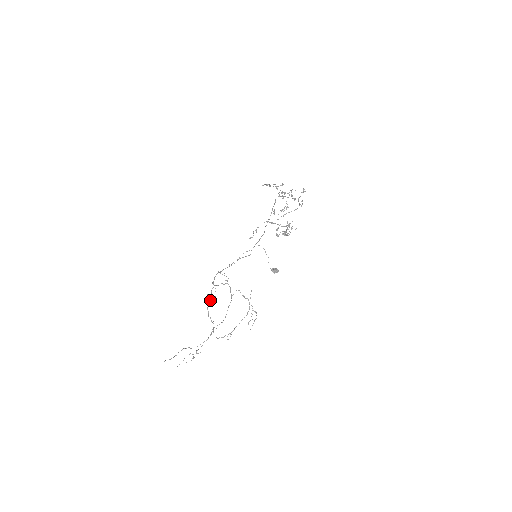
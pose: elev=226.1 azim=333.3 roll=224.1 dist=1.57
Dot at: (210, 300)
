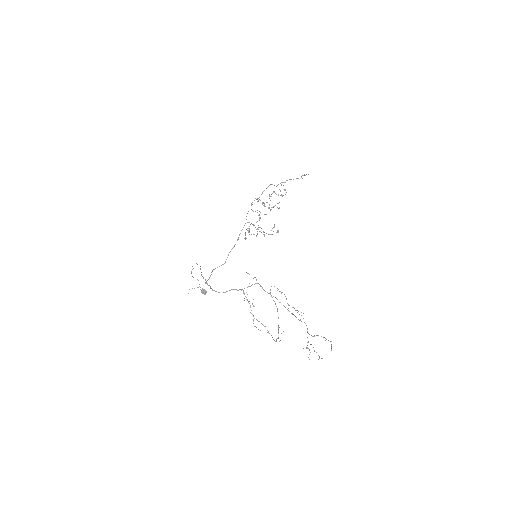
Dot at: occluded
